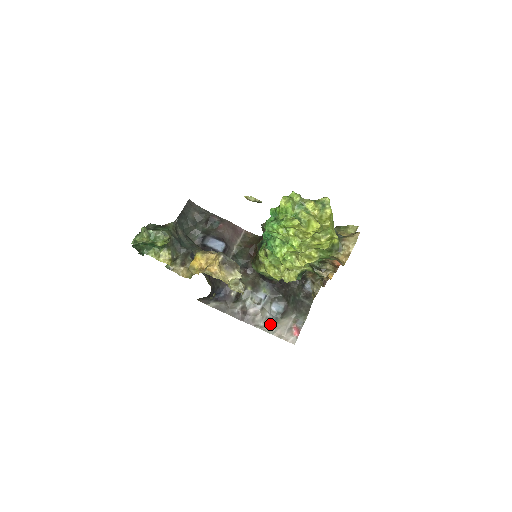
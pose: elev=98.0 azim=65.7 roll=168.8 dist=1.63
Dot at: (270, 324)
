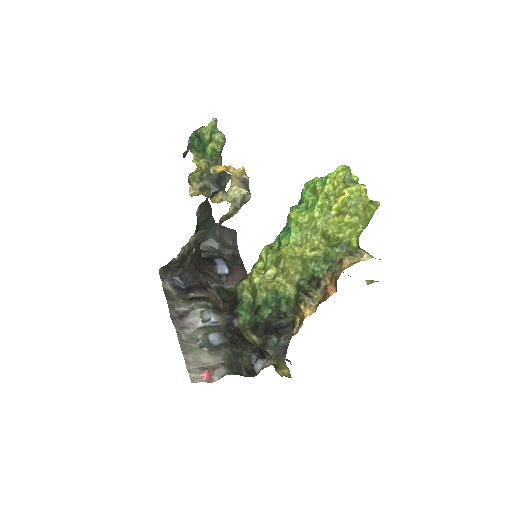
Dot at: (192, 345)
